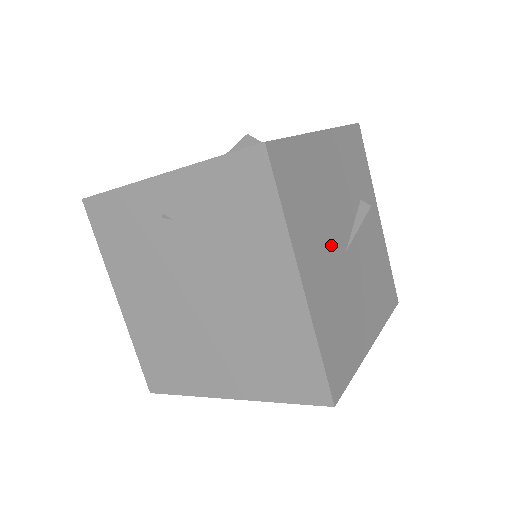
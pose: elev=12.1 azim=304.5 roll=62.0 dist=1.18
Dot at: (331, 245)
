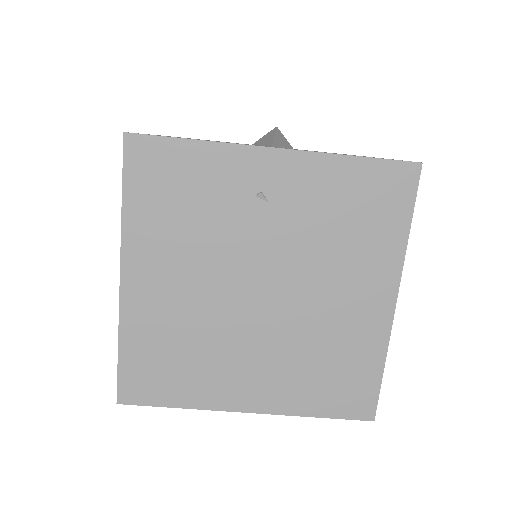
Dot at: occluded
